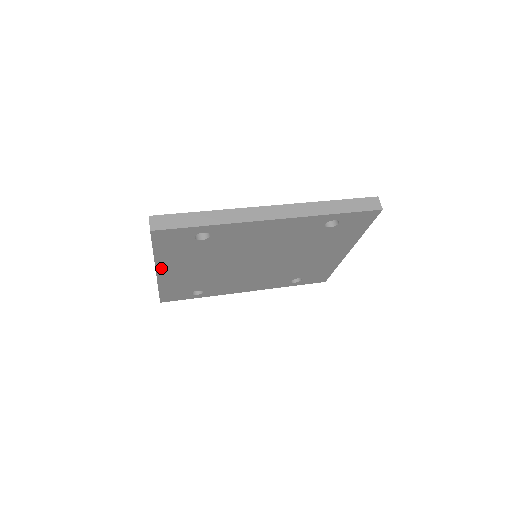
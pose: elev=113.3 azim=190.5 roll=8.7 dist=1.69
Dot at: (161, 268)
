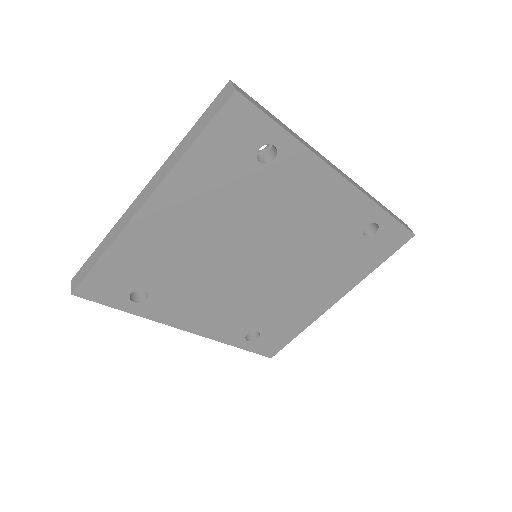
Dot at: (161, 195)
